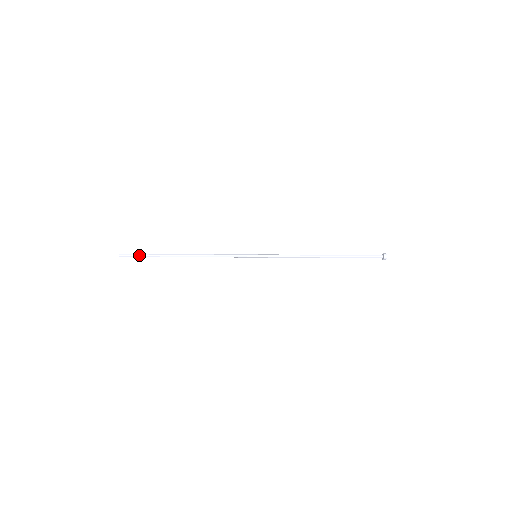
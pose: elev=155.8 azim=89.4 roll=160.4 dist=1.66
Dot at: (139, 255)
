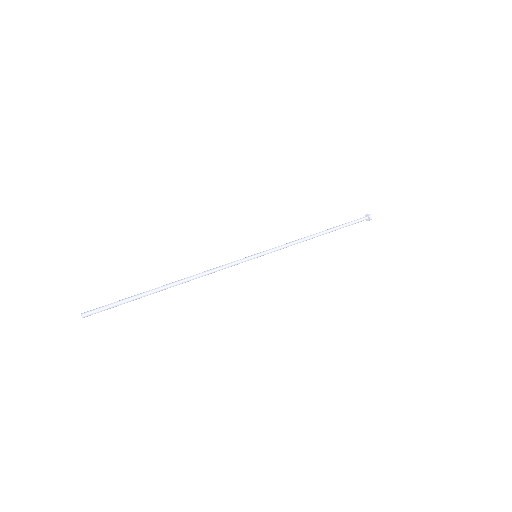
Dot at: (113, 305)
